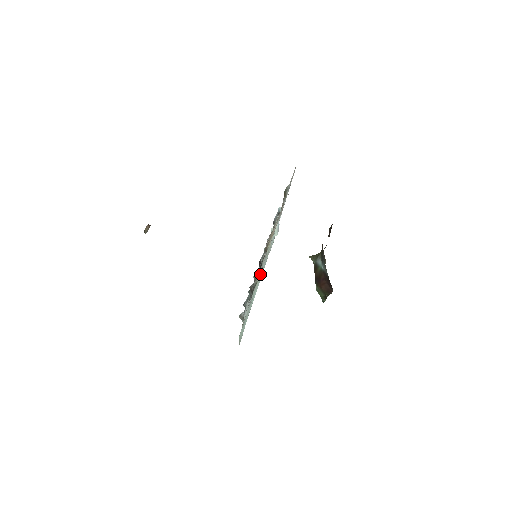
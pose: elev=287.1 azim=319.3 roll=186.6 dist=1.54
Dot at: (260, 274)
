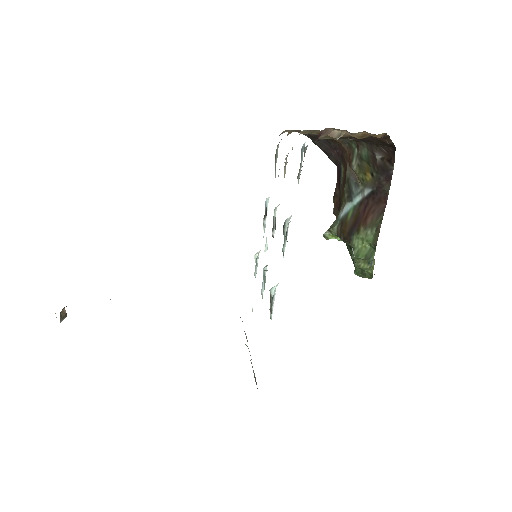
Dot at: (299, 175)
